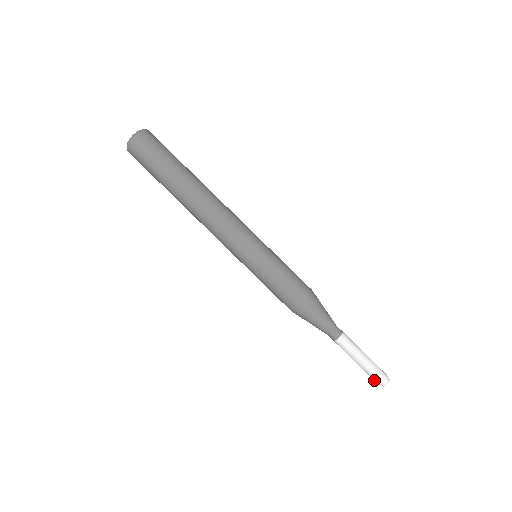
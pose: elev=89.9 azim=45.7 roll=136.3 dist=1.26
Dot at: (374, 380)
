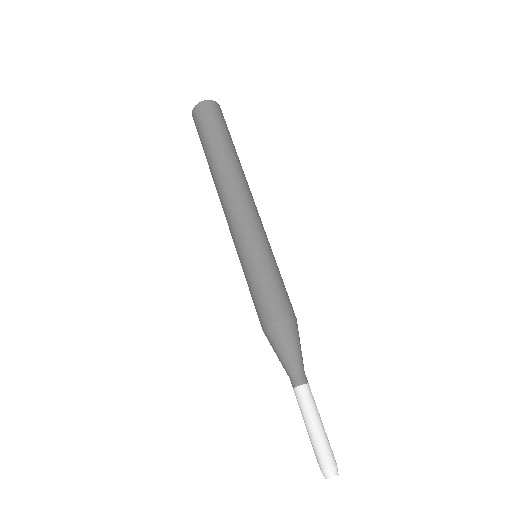
Dot at: (319, 464)
